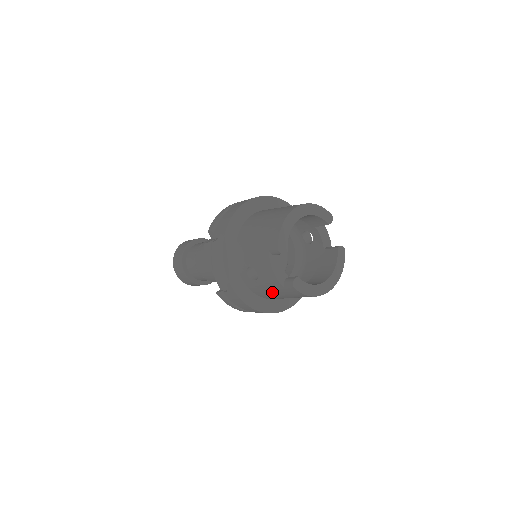
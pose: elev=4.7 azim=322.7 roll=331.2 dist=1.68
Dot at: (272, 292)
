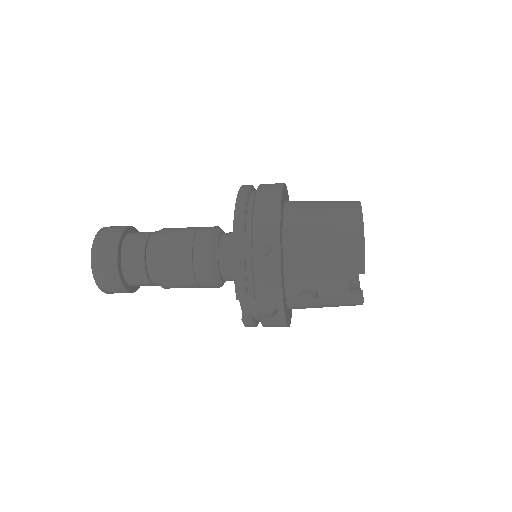
Dot at: (320, 307)
